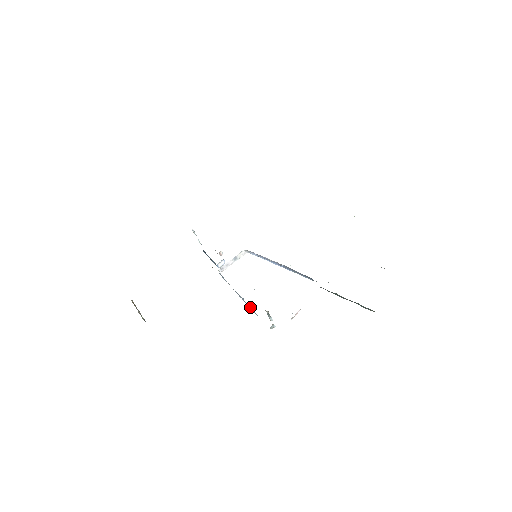
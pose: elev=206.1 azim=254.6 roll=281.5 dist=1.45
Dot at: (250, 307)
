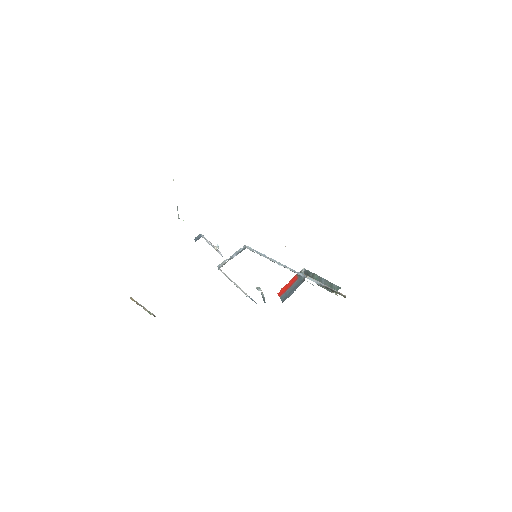
Dot at: (251, 299)
